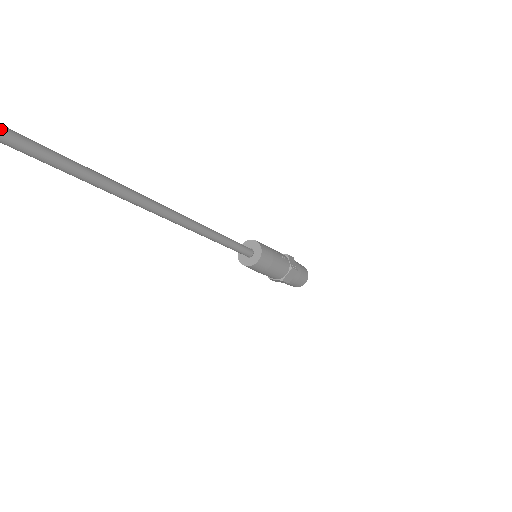
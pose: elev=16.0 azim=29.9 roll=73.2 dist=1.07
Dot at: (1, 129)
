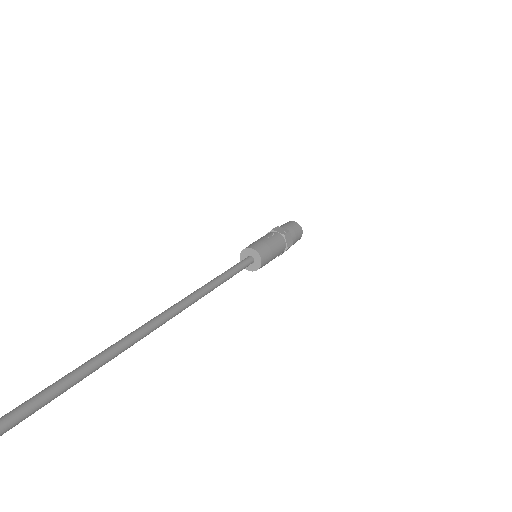
Dot at: (54, 388)
